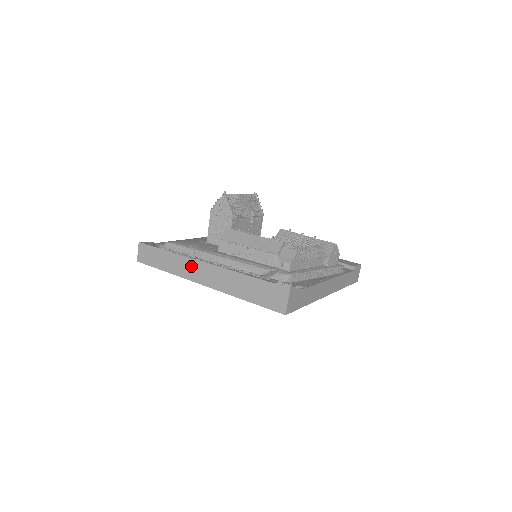
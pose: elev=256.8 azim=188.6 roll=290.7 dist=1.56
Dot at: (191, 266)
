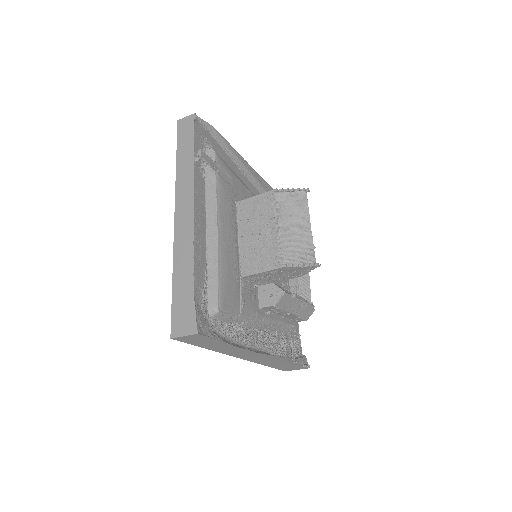
Dot at: (245, 353)
